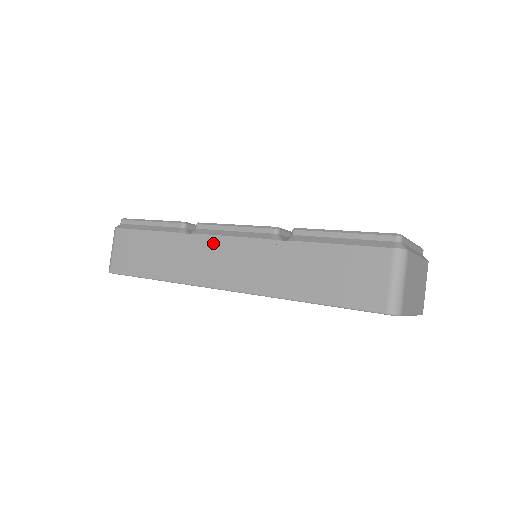
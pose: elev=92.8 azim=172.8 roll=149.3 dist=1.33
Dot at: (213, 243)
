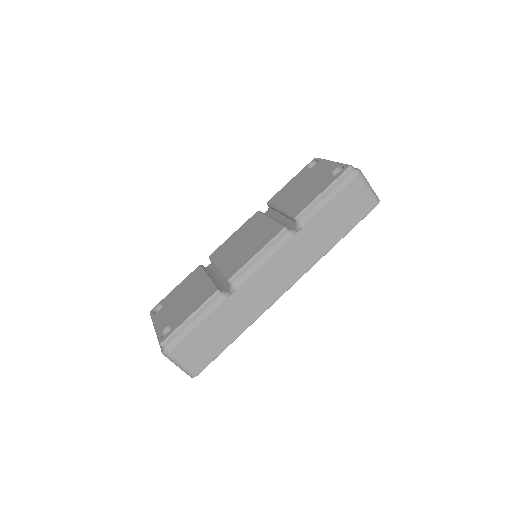
Dot at: (258, 277)
